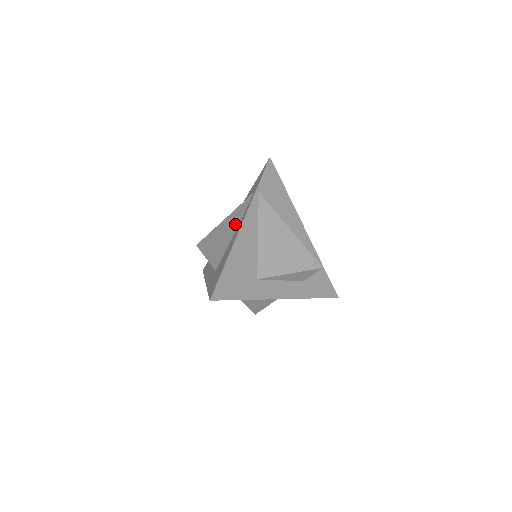
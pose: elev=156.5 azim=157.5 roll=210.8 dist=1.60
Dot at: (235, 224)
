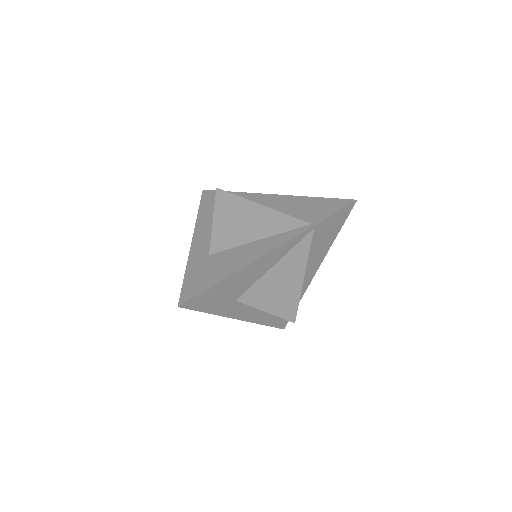
Dot at: (266, 231)
